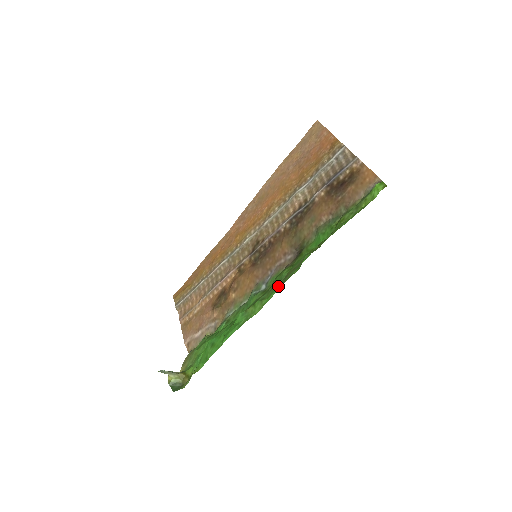
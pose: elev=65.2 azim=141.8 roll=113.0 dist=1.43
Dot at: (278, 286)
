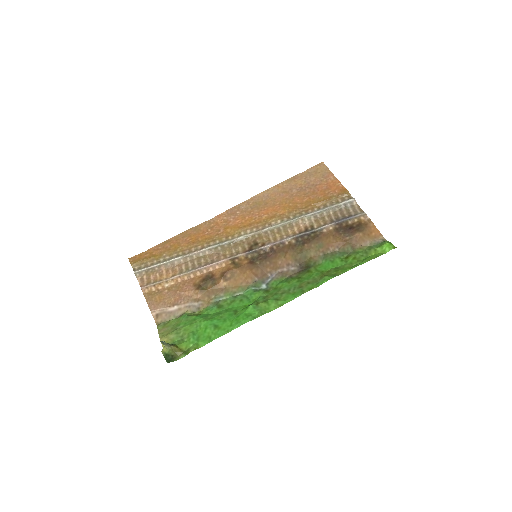
Dot at: (295, 293)
